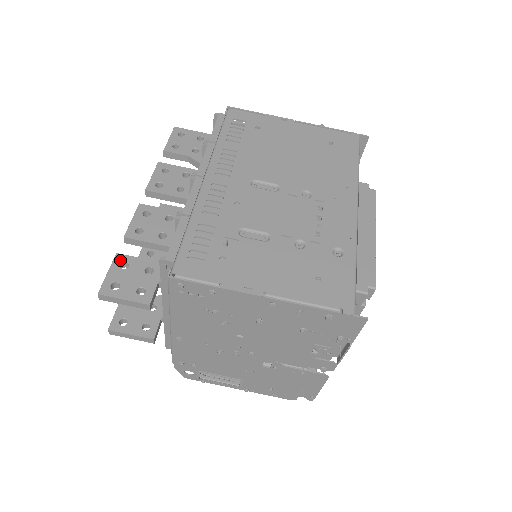
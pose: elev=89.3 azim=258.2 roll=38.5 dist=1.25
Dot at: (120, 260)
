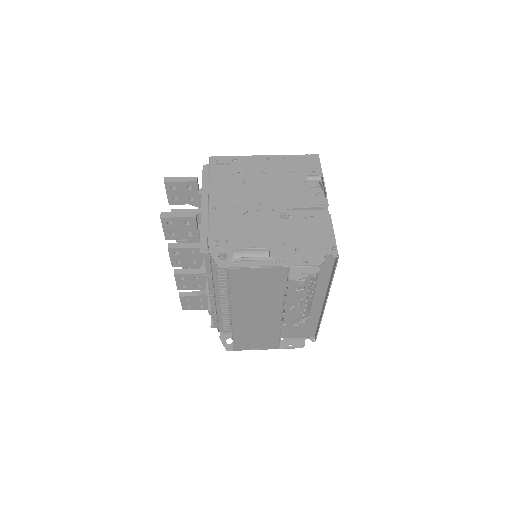
Dot at: occluded
